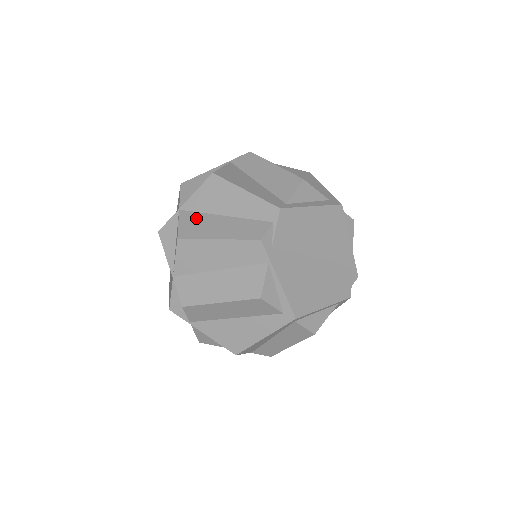
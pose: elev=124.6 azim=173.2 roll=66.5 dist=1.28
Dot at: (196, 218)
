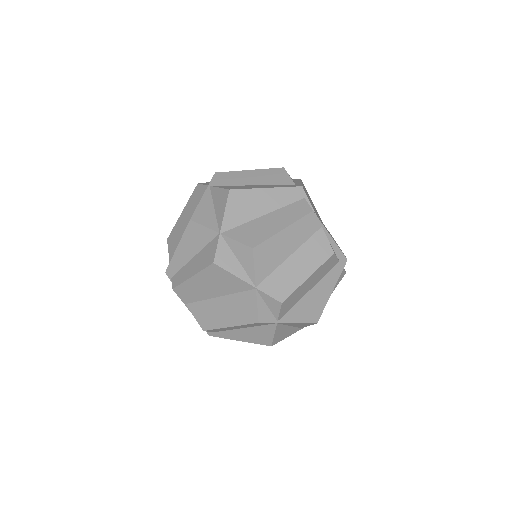
Dot at: (245, 229)
